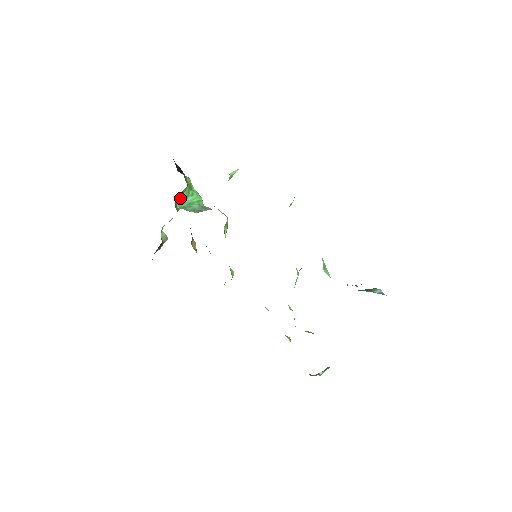
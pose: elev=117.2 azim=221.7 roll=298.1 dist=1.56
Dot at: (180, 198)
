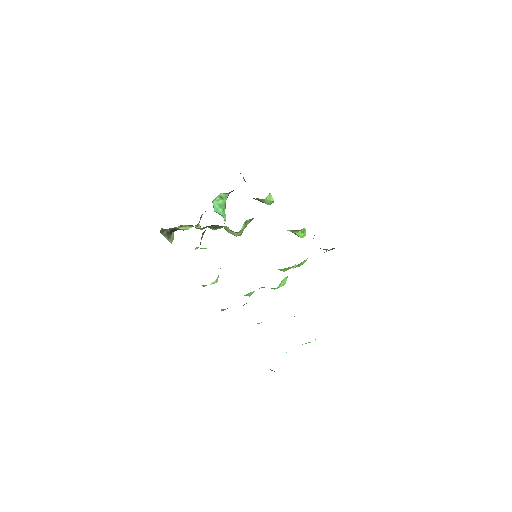
Dot at: (217, 201)
